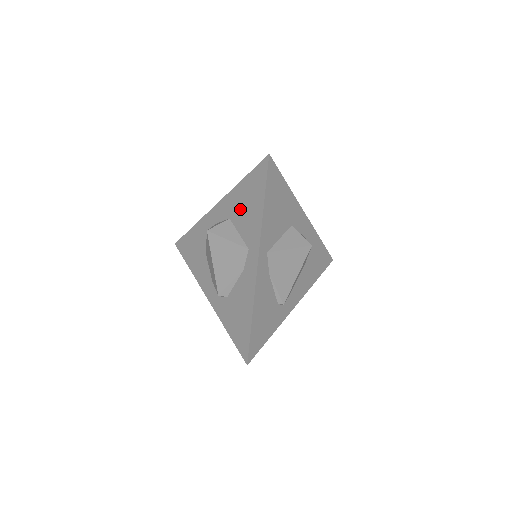
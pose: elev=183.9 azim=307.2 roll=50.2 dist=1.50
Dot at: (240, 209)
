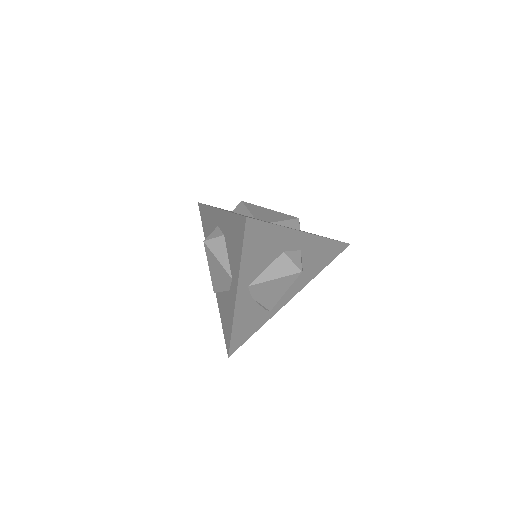
Dot at: (229, 238)
